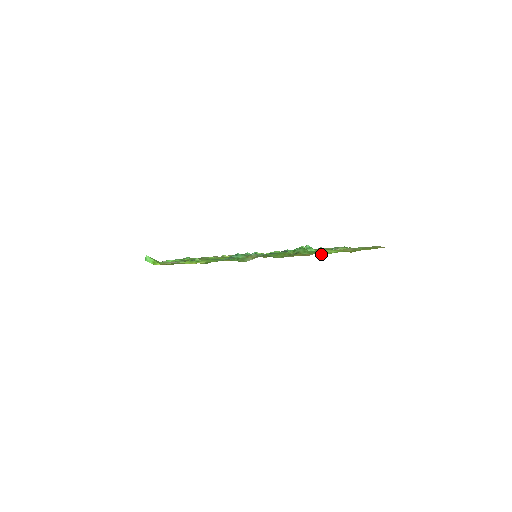
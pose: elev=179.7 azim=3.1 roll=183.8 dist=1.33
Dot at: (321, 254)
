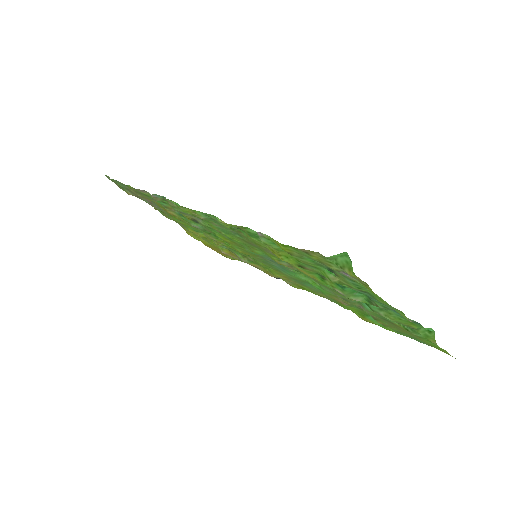
Dot at: (435, 344)
